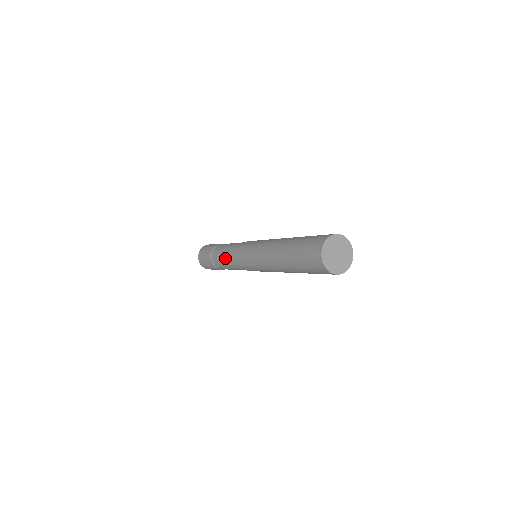
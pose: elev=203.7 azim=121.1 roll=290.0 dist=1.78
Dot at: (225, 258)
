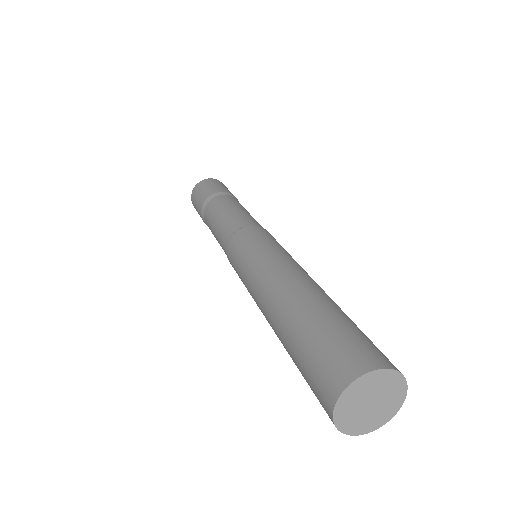
Dot at: occluded
